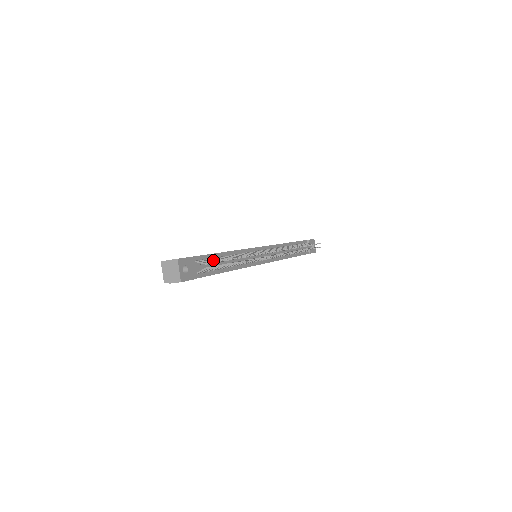
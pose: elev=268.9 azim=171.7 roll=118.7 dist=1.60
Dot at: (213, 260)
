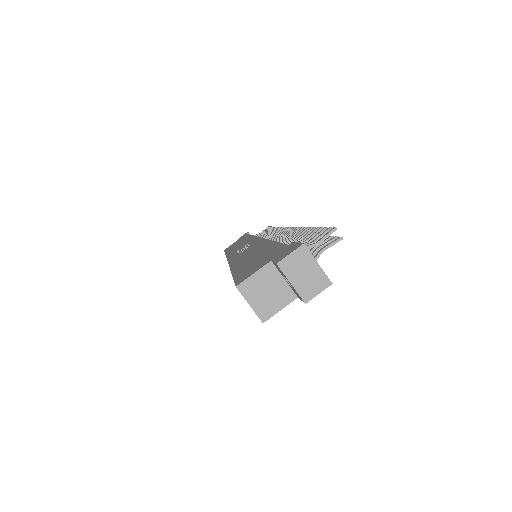
Dot at: occluded
